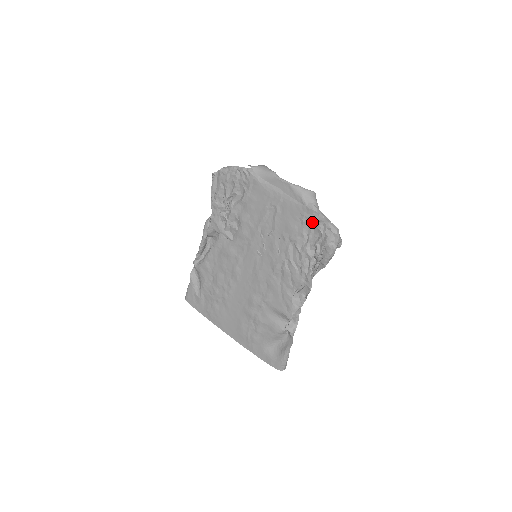
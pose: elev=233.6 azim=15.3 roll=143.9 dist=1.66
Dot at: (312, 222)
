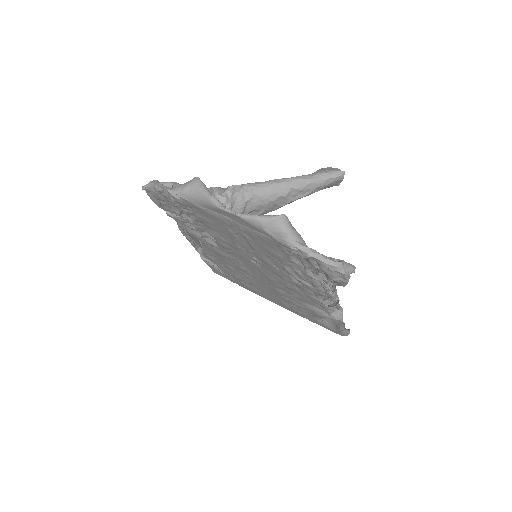
Dot at: occluded
